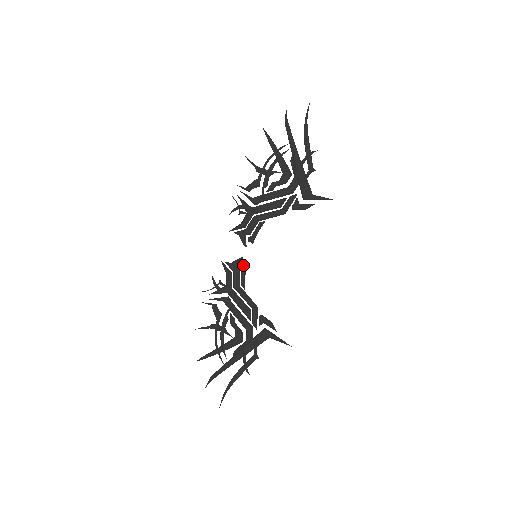
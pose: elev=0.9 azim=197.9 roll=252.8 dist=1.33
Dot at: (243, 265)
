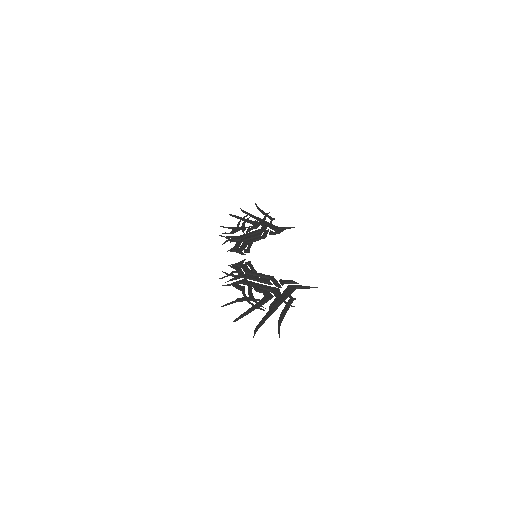
Dot at: (248, 261)
